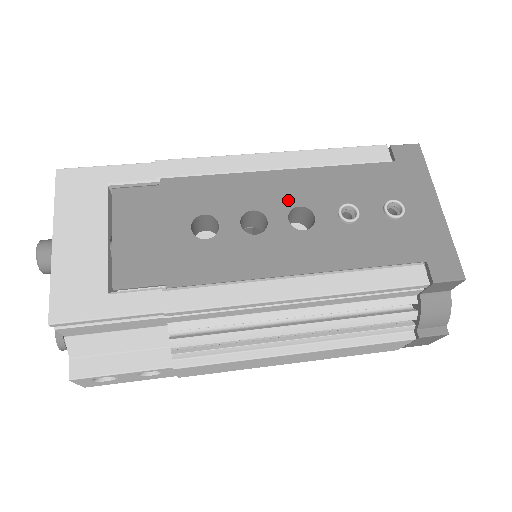
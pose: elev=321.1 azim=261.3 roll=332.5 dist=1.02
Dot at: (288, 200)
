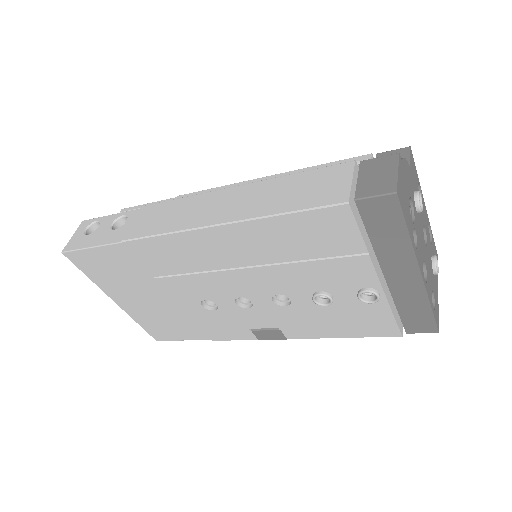
Dot at: occluded
